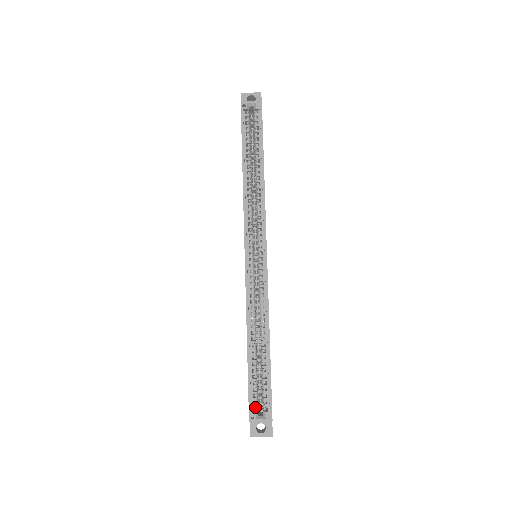
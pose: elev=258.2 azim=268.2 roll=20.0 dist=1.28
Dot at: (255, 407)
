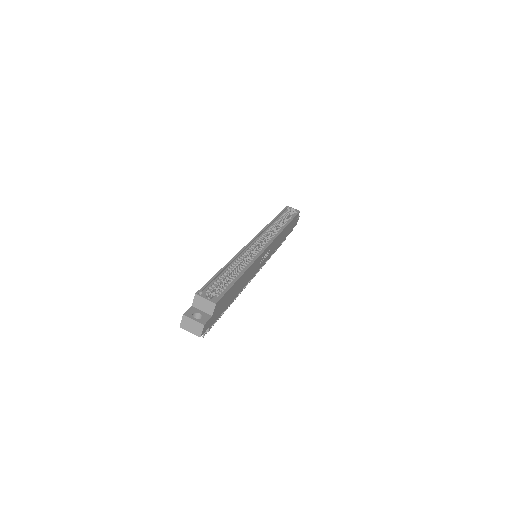
Dot at: occluded
